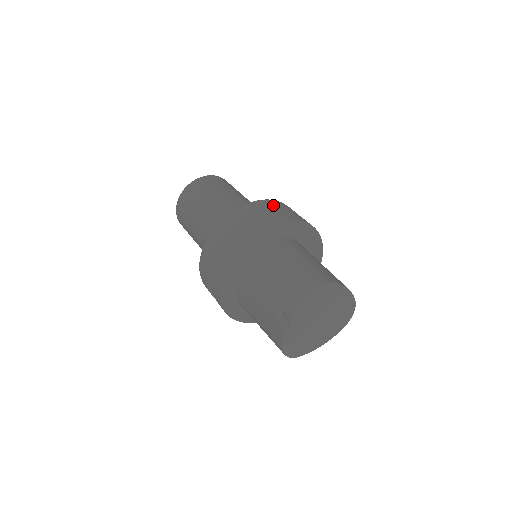
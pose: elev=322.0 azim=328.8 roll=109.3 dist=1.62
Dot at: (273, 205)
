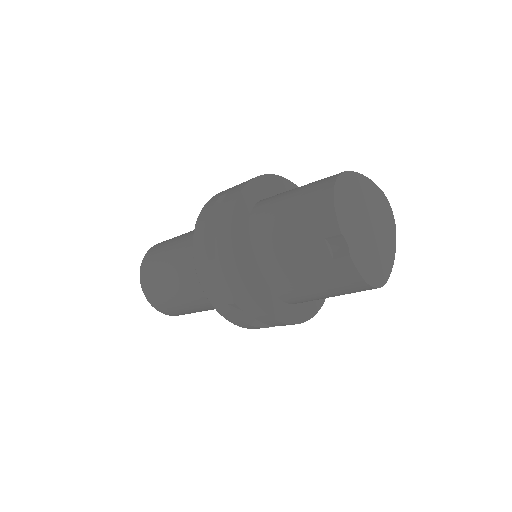
Dot at: occluded
